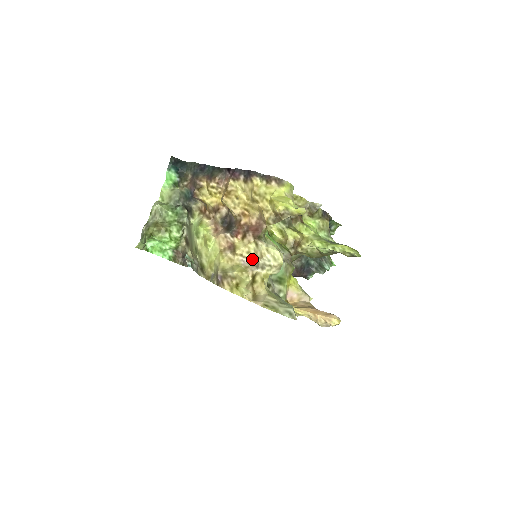
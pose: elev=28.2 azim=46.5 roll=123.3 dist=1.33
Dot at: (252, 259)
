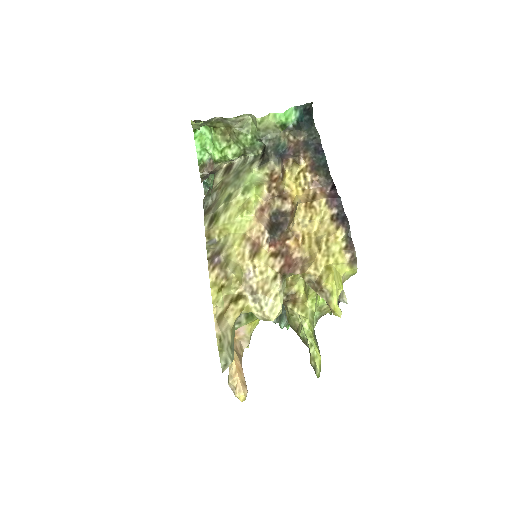
Dot at: (257, 281)
